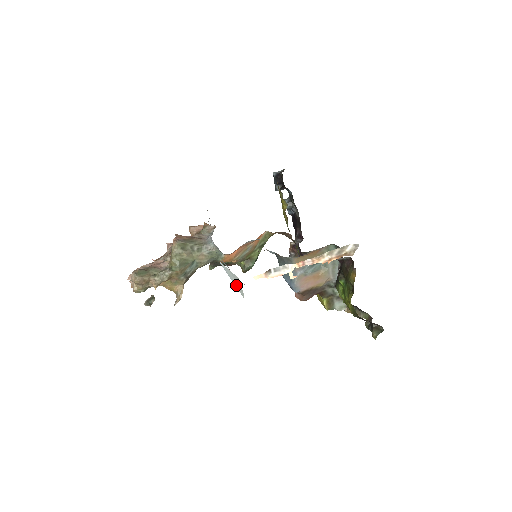
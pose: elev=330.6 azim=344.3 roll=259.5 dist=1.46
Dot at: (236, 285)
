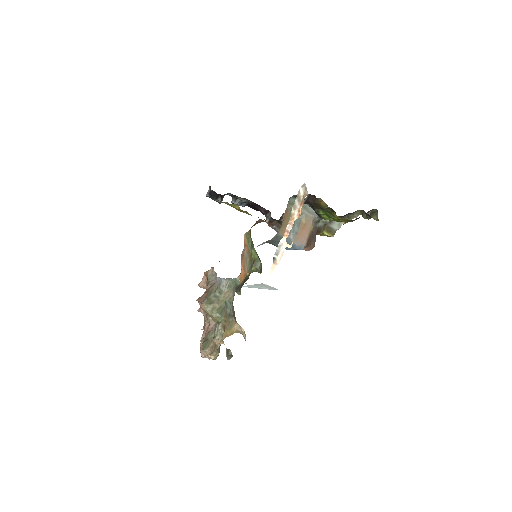
Dot at: (266, 288)
